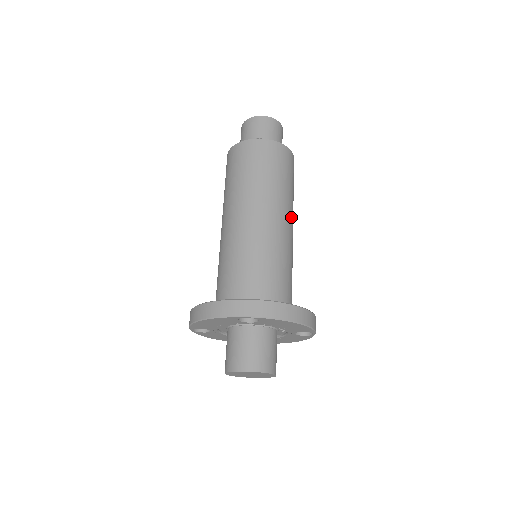
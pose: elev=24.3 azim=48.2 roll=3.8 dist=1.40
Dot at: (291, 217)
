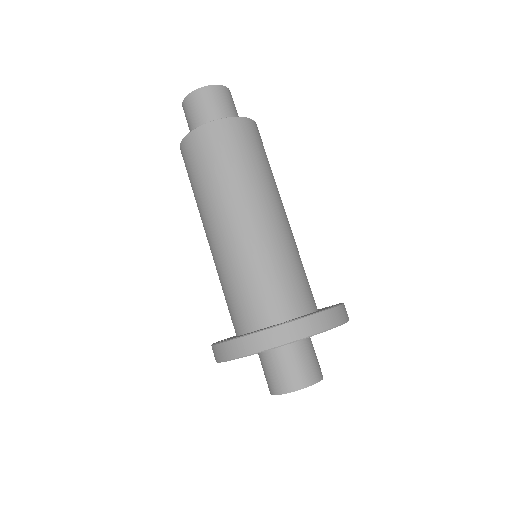
Dot at: (281, 202)
